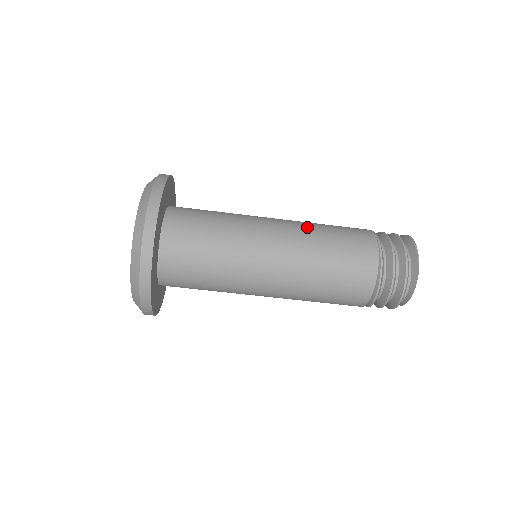
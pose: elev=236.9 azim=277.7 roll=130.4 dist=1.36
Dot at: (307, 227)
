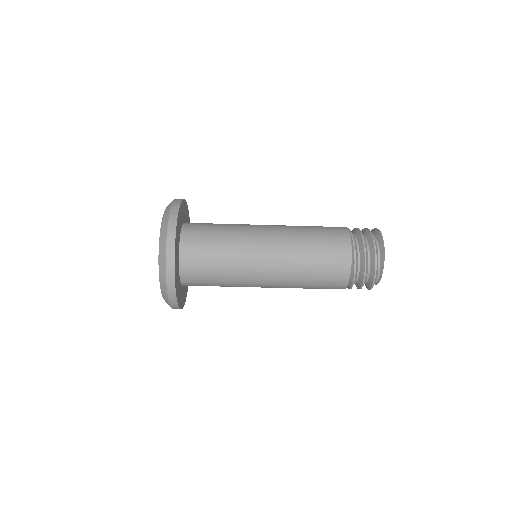
Dot at: (292, 226)
